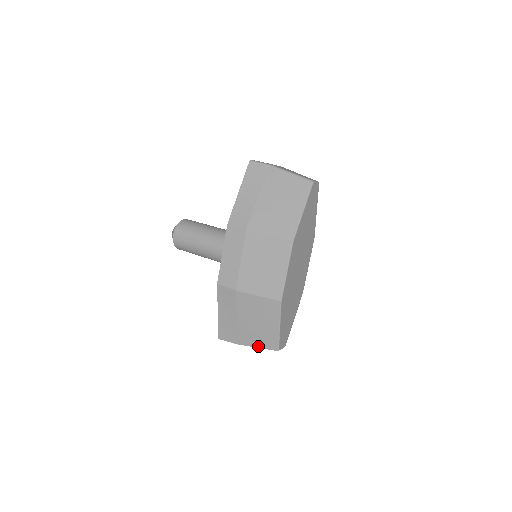
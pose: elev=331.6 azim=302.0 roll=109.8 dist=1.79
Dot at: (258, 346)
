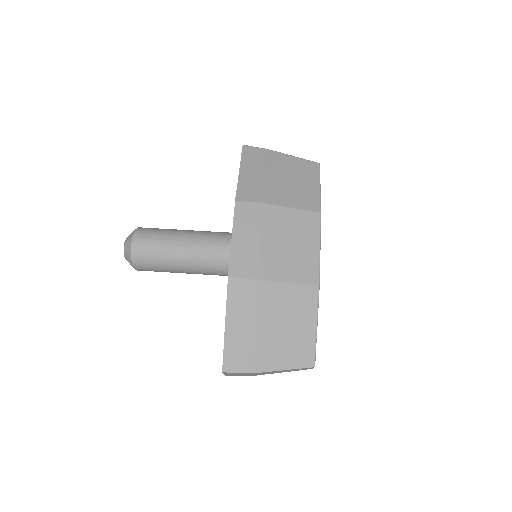
Dot at: (285, 367)
